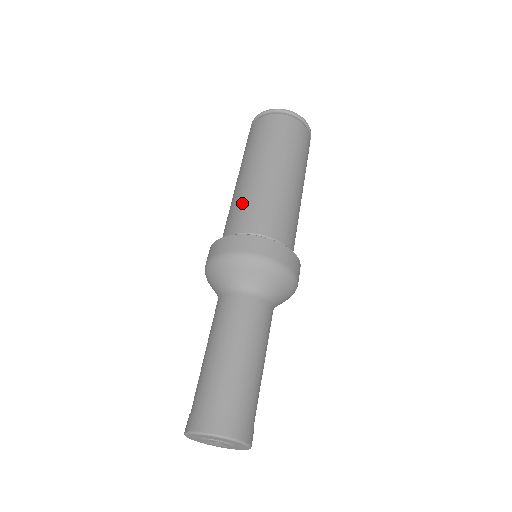
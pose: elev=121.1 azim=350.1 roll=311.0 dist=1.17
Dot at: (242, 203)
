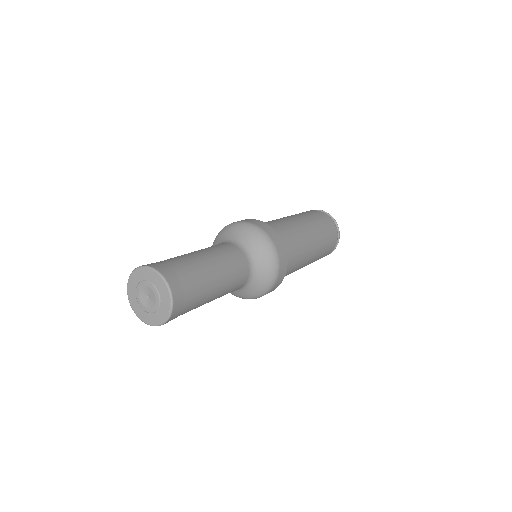
Dot at: occluded
